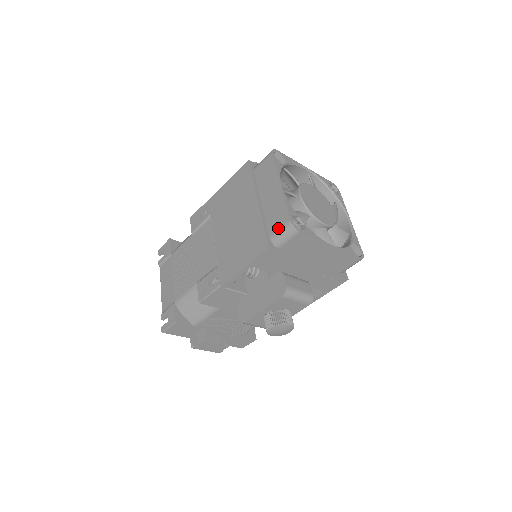
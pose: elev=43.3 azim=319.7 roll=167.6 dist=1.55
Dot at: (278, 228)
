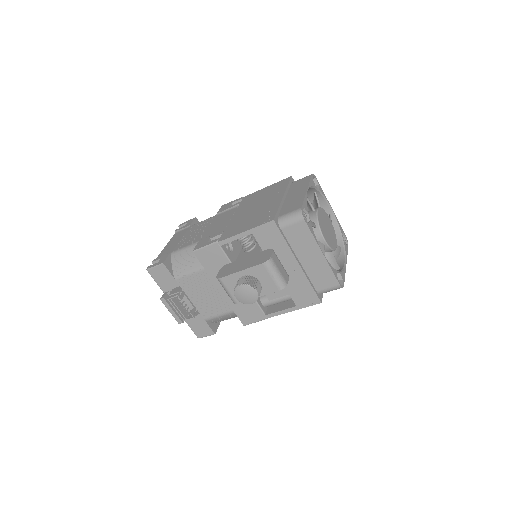
Dot at: (289, 212)
